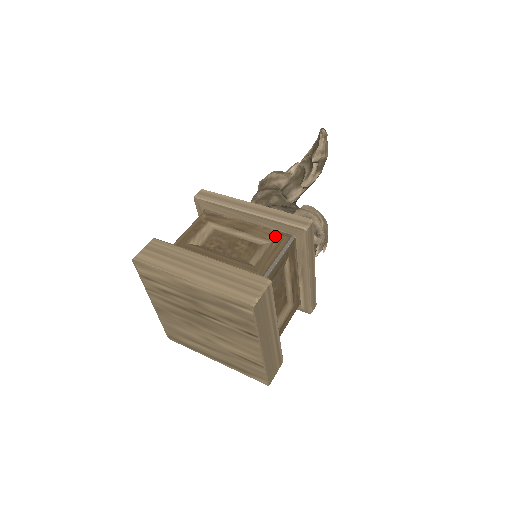
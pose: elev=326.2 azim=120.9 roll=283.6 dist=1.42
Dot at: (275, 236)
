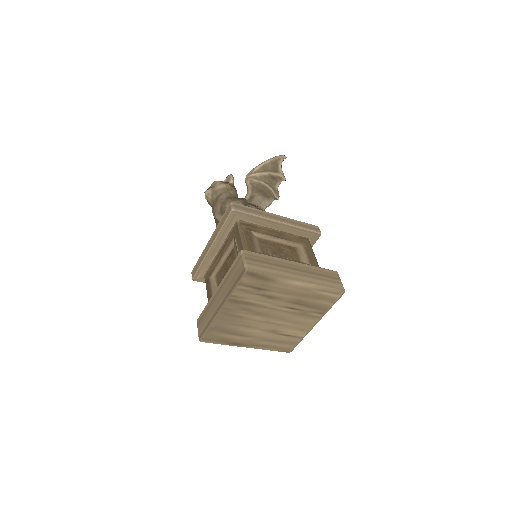
Dot at: (301, 240)
